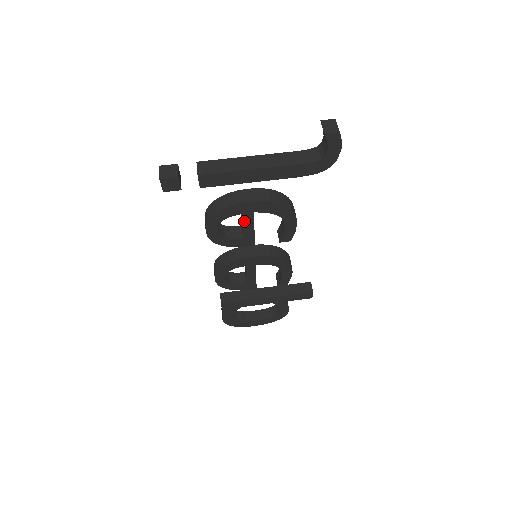
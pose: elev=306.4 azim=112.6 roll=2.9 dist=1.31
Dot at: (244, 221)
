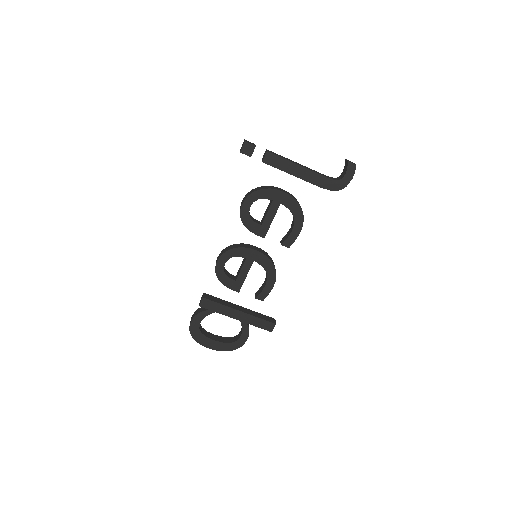
Dot at: (271, 208)
